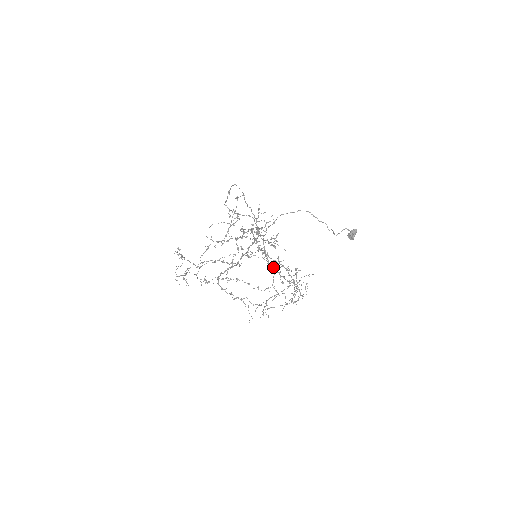
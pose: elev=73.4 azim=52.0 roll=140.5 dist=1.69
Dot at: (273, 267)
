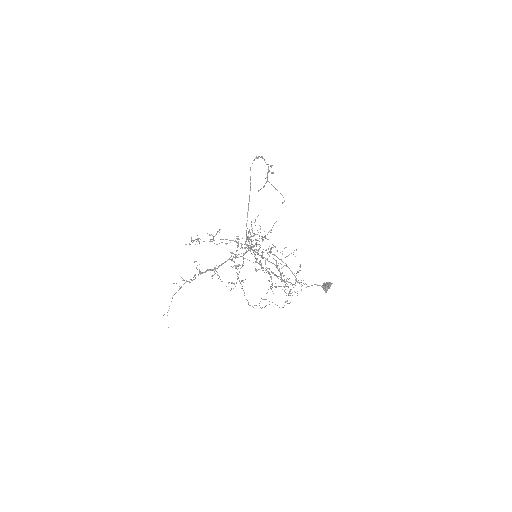
Dot at: (268, 271)
